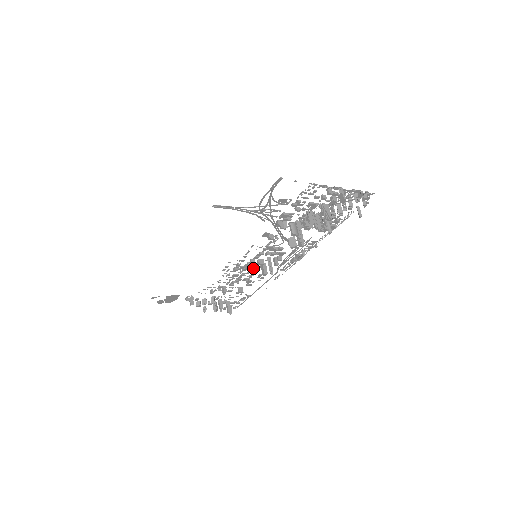
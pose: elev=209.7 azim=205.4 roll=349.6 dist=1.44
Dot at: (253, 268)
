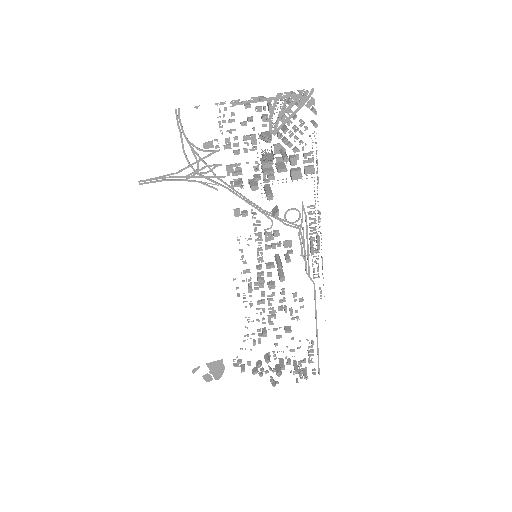
Dot at: (272, 282)
